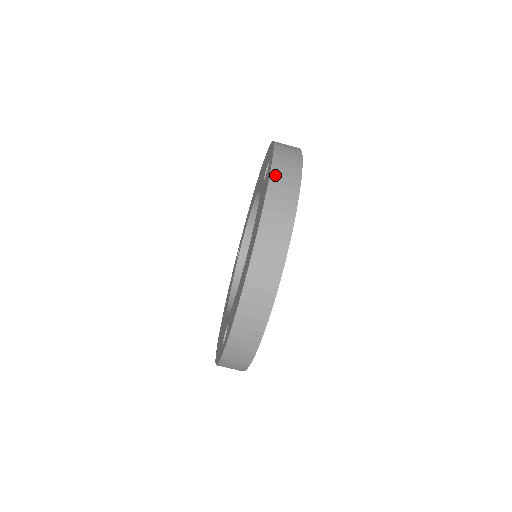
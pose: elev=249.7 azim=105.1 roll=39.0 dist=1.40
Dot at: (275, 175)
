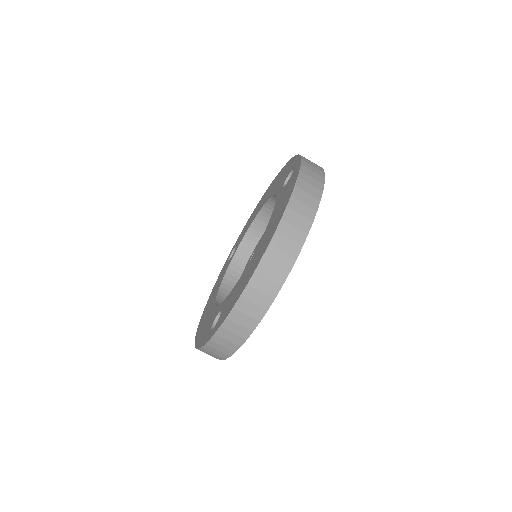
Dot at: (301, 181)
